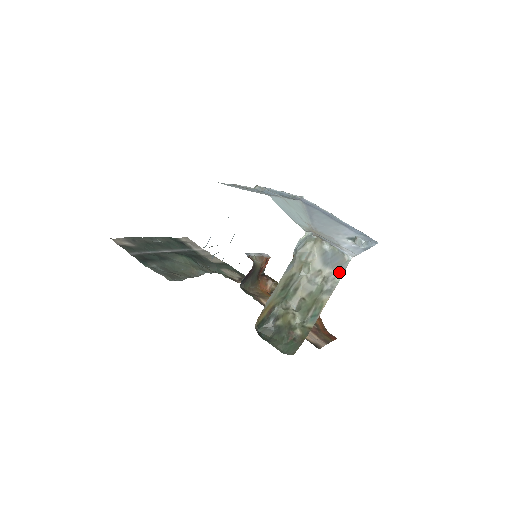
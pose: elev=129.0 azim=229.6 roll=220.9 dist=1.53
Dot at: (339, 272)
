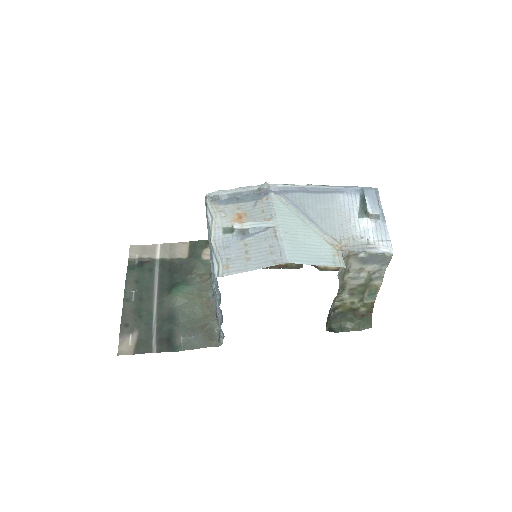
Dot at: (383, 264)
